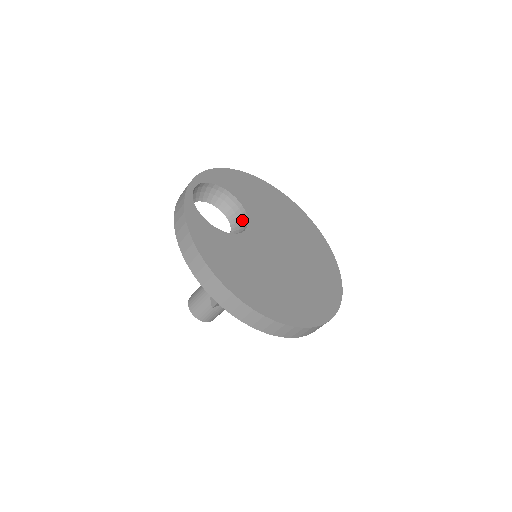
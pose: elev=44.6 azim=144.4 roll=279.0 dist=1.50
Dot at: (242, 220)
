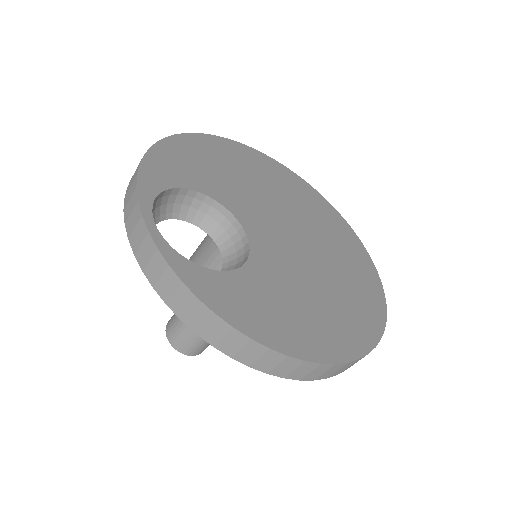
Dot at: (225, 222)
